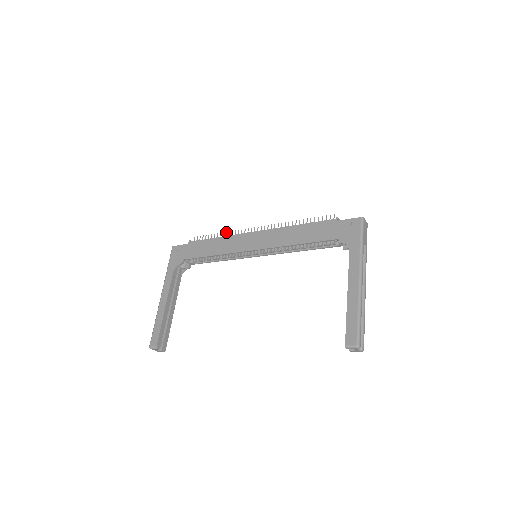
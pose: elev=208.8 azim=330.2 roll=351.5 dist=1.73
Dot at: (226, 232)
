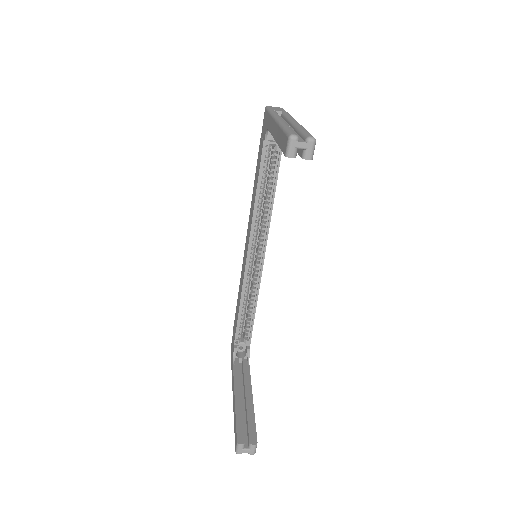
Dot at: occluded
